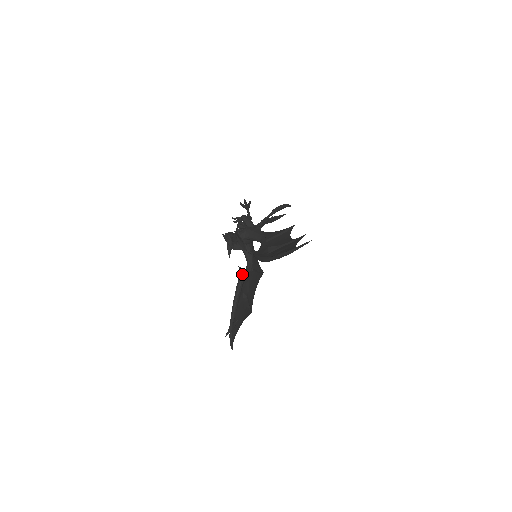
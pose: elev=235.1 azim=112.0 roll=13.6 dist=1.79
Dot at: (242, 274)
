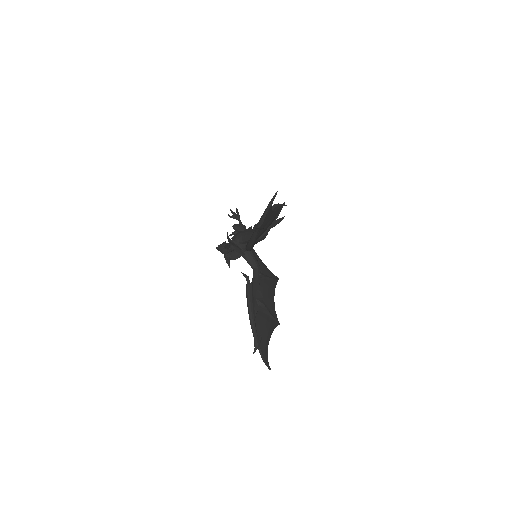
Dot at: (248, 280)
